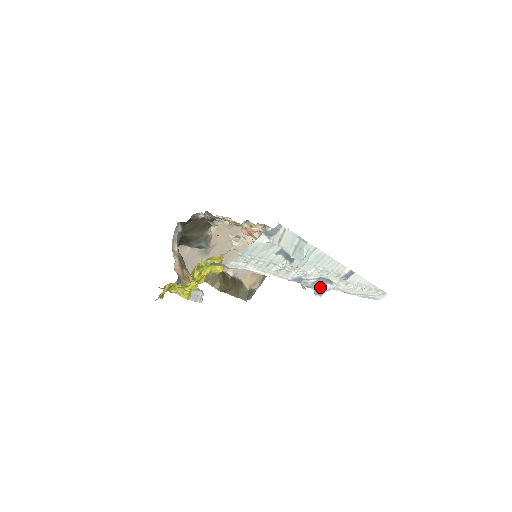
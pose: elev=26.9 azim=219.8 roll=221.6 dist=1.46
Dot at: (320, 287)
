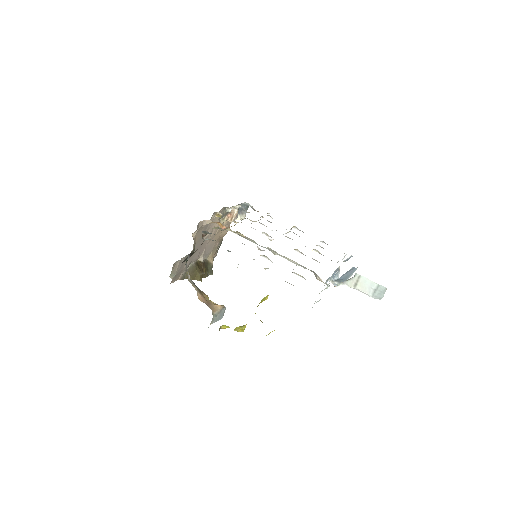
Dot at: (334, 277)
